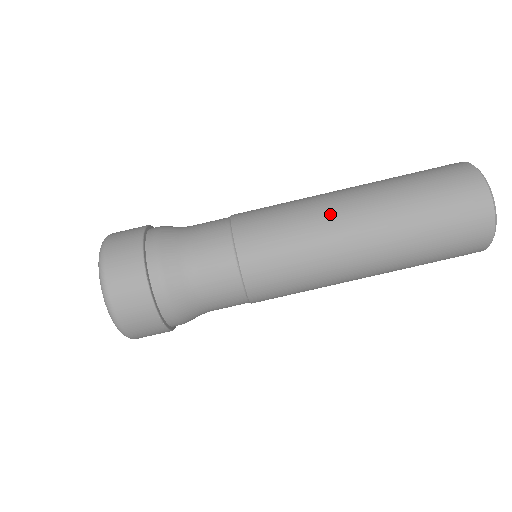
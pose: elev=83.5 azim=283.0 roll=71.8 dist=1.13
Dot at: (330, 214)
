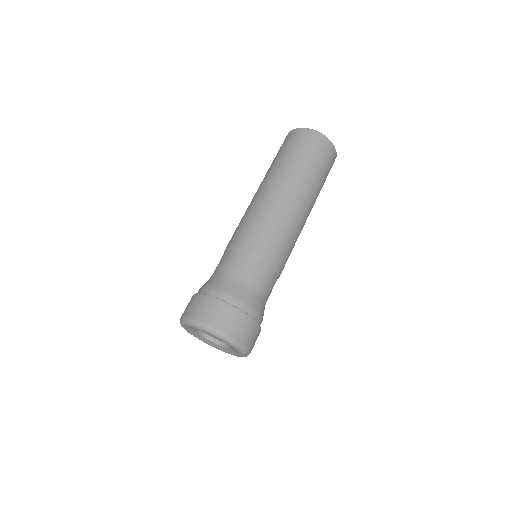
Dot at: (276, 200)
